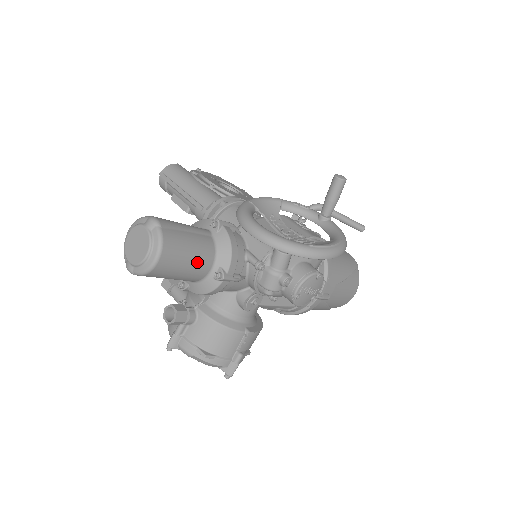
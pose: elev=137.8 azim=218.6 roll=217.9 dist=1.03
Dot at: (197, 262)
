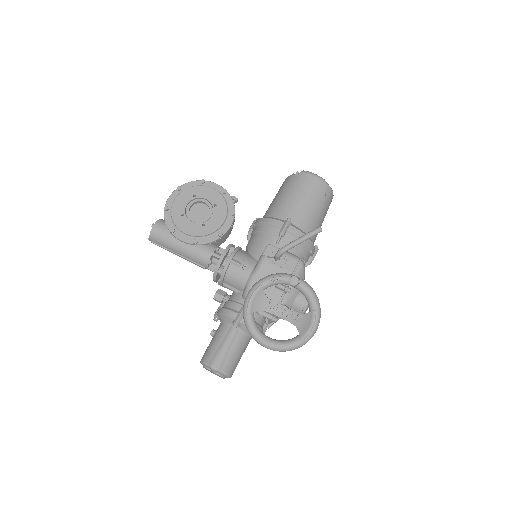
Dot at: (244, 350)
